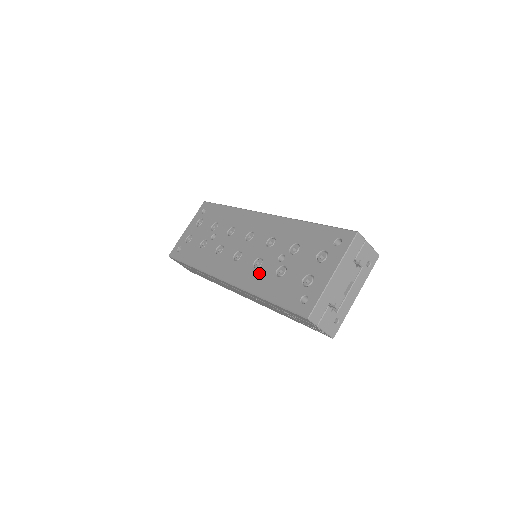
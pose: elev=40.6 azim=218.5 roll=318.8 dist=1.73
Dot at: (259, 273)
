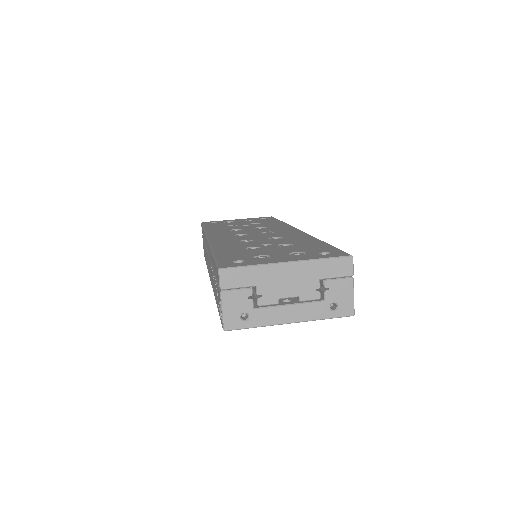
Dot at: (237, 243)
